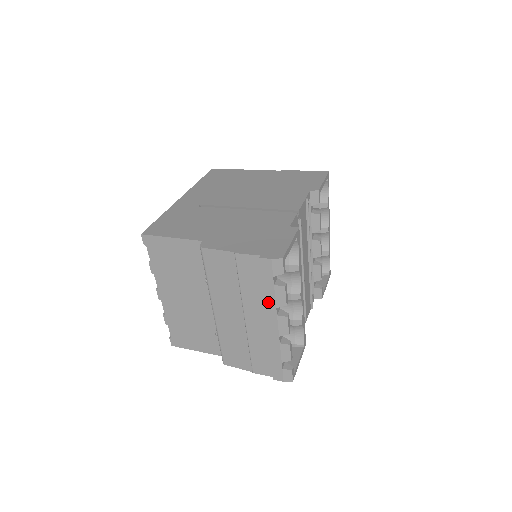
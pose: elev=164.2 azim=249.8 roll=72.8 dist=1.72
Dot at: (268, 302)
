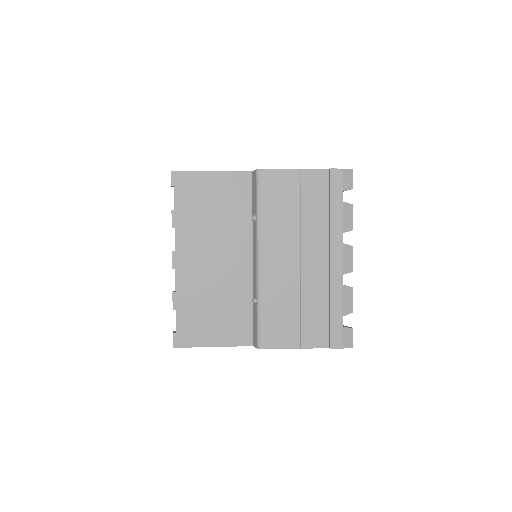
Dot at: (335, 226)
